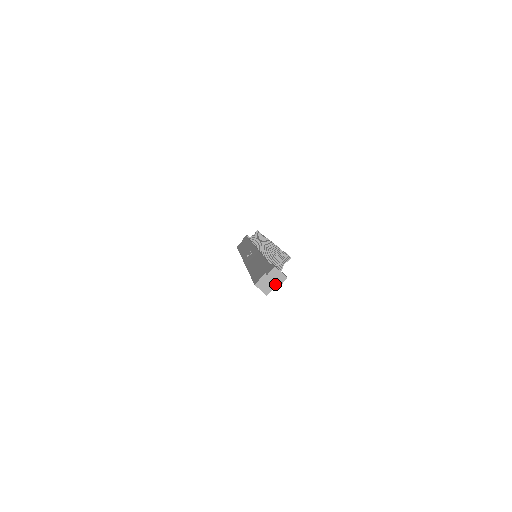
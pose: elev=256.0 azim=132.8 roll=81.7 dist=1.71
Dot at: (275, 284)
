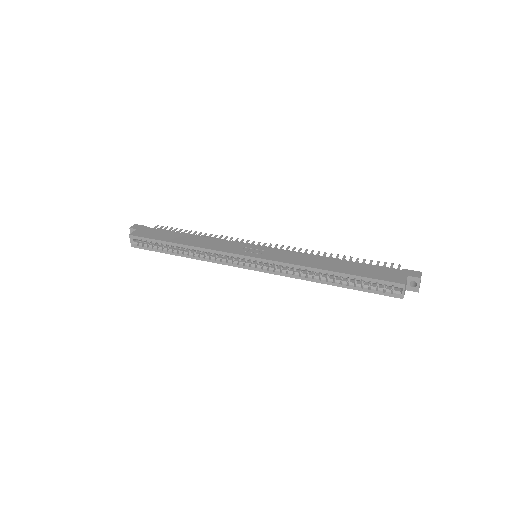
Dot at: (406, 289)
